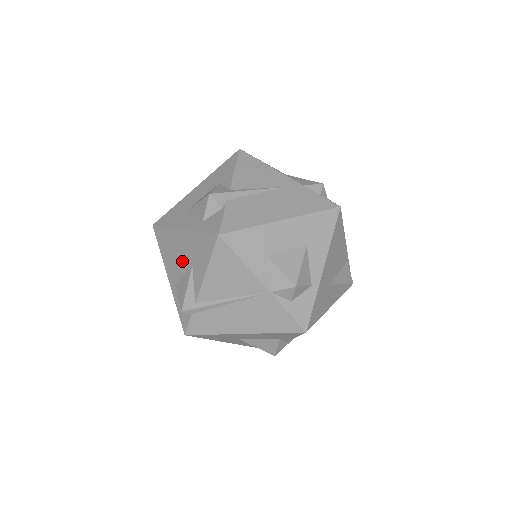
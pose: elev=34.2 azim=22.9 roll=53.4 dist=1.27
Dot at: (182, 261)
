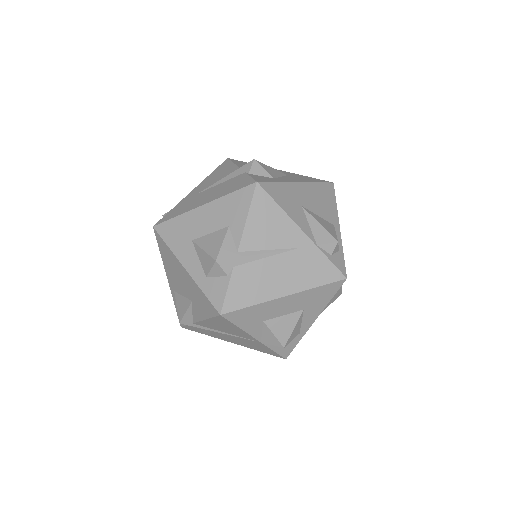
Dot at: (182, 287)
